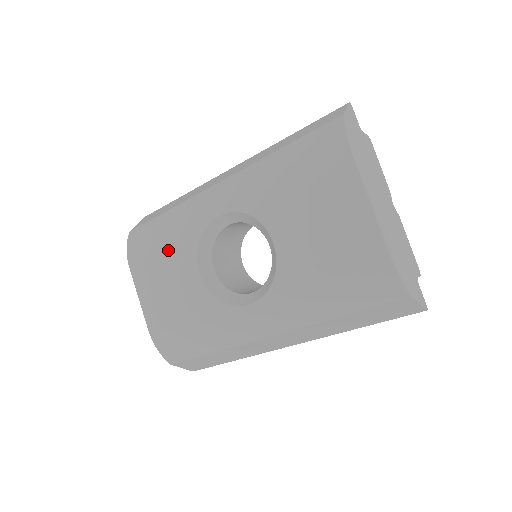
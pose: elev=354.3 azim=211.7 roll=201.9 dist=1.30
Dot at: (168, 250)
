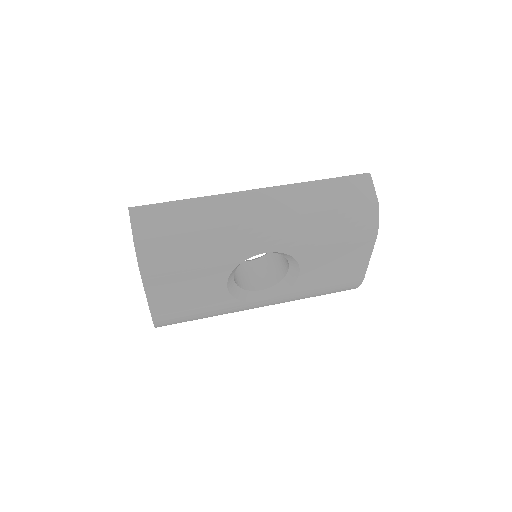
Dot at: (199, 270)
